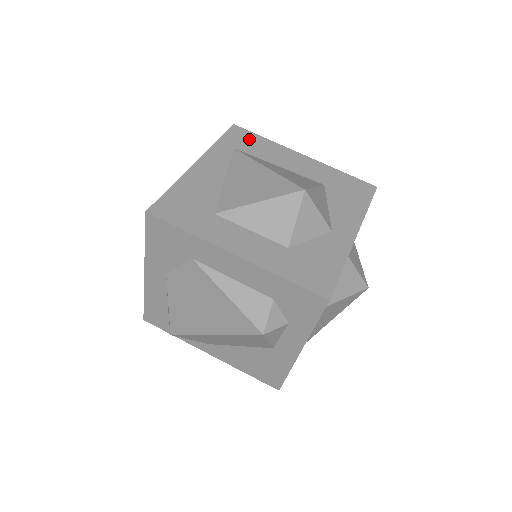
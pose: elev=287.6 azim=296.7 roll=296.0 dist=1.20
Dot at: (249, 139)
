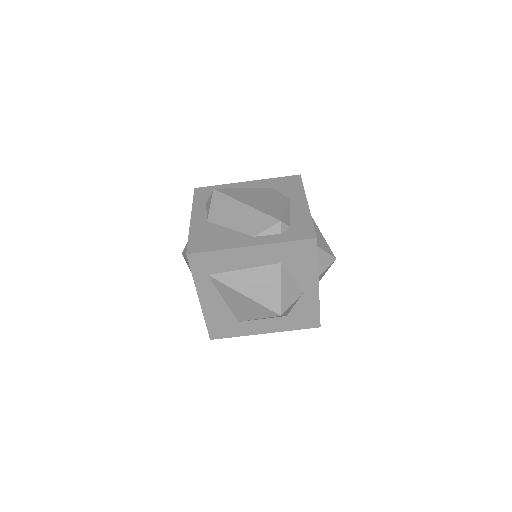
Dot at: (208, 260)
